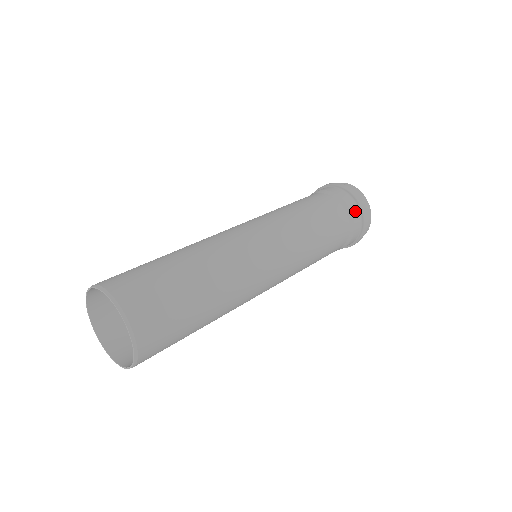
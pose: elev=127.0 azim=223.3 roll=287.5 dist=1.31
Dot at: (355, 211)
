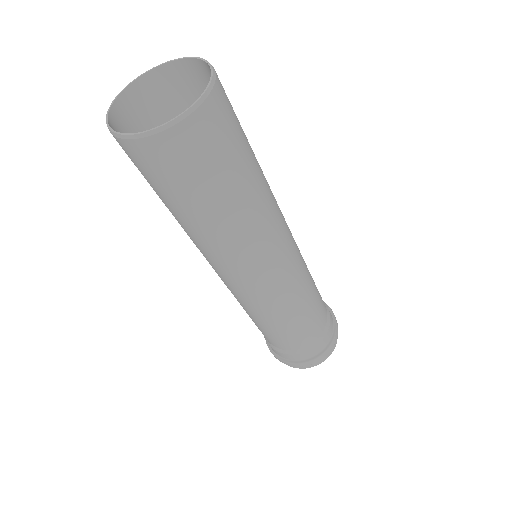
Dot at: (332, 325)
